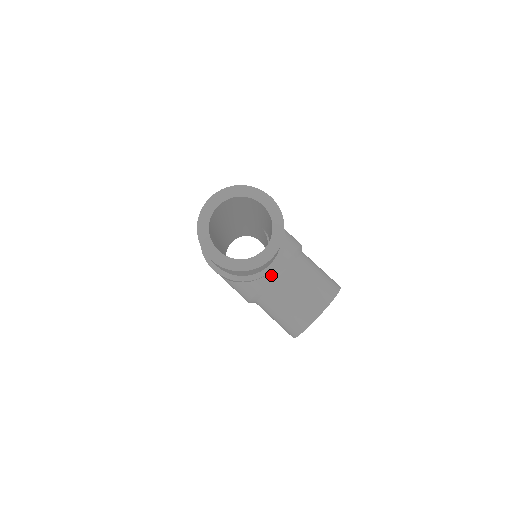
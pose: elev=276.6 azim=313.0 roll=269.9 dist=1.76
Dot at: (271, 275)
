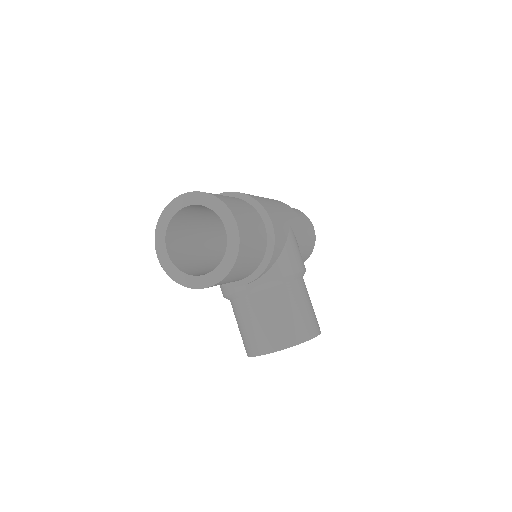
Dot at: (240, 289)
